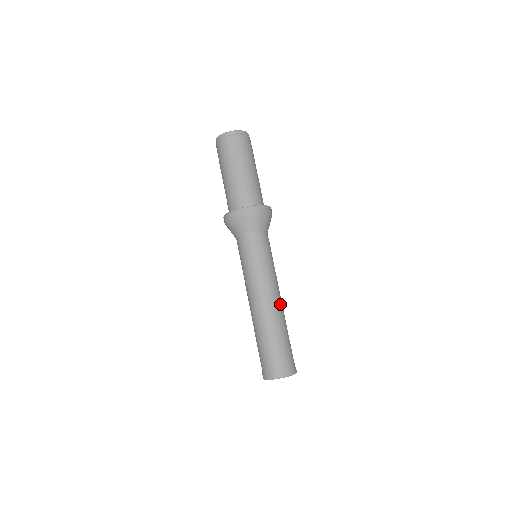
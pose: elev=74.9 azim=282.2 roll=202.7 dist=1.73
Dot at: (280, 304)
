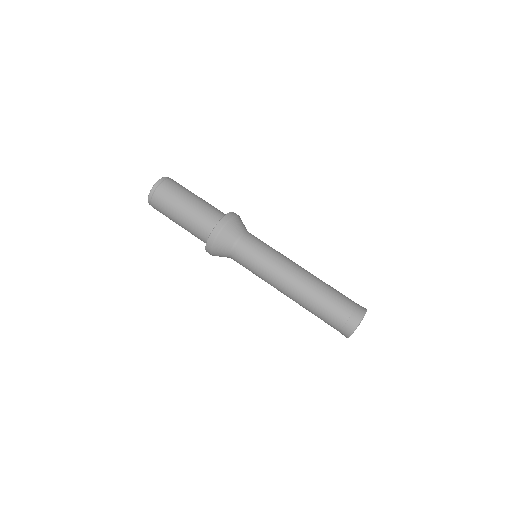
Dot at: (307, 272)
